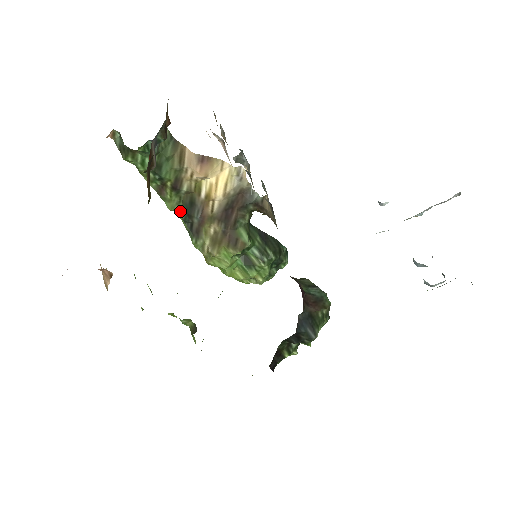
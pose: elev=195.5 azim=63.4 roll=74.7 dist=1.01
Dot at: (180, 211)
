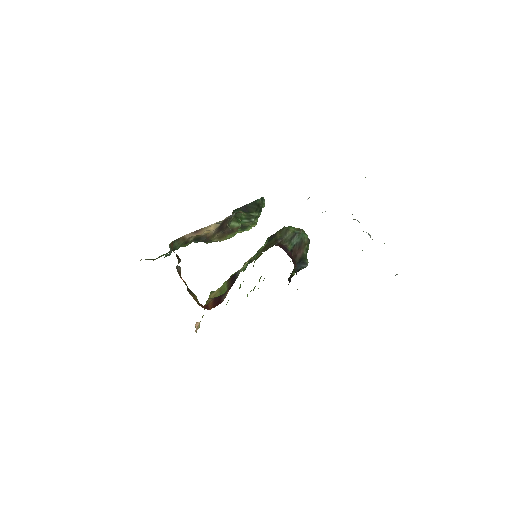
Dot at: occluded
